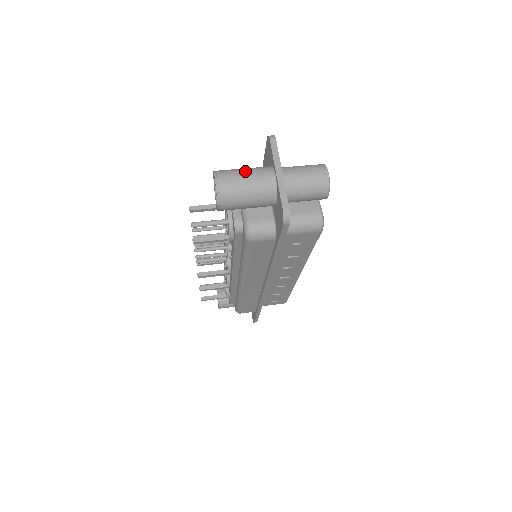
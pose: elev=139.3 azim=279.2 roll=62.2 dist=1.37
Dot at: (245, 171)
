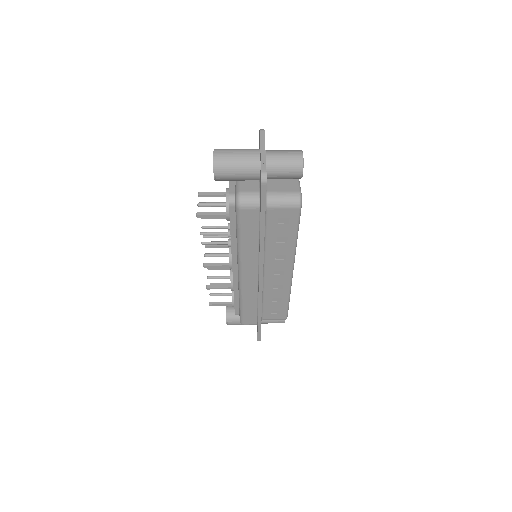
Dot at: (238, 149)
